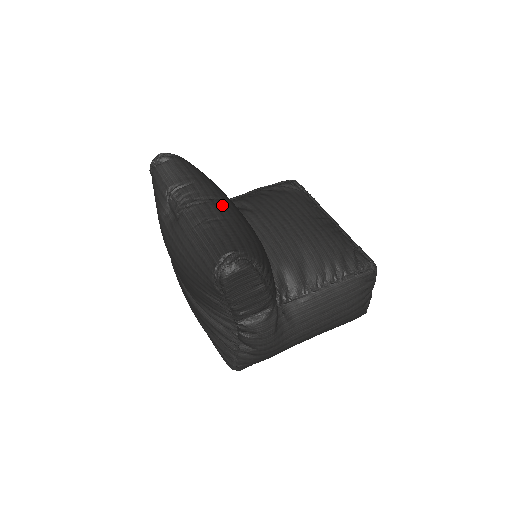
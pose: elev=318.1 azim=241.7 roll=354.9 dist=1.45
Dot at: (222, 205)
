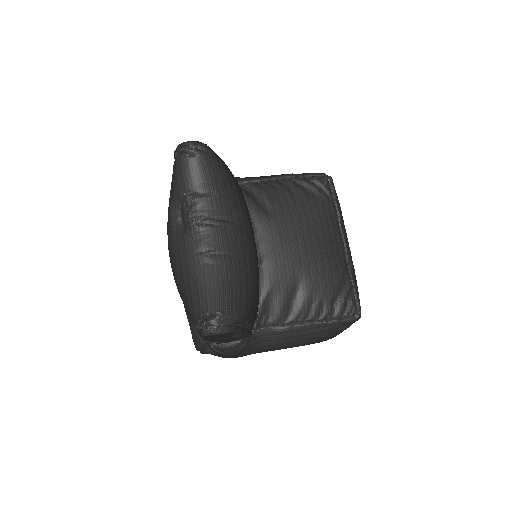
Dot at: (233, 232)
